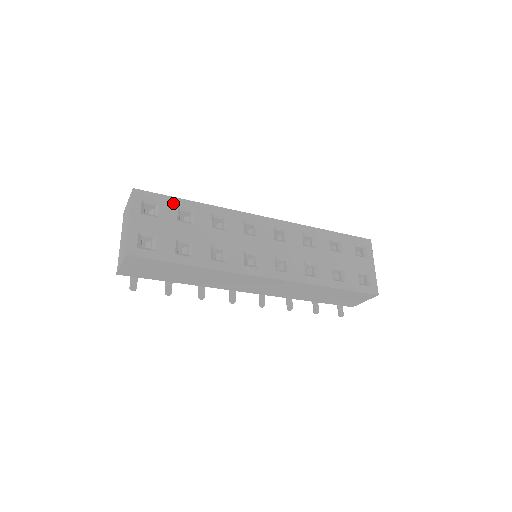
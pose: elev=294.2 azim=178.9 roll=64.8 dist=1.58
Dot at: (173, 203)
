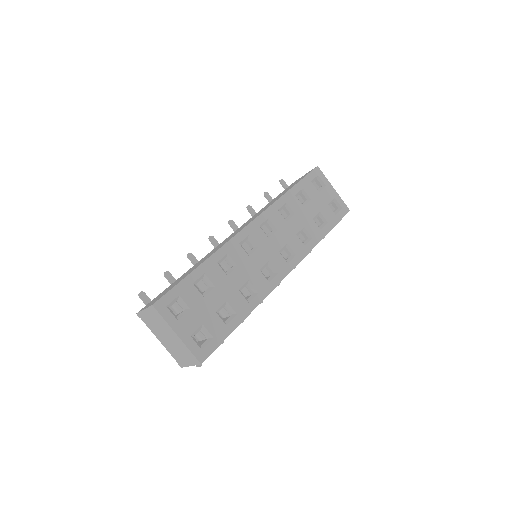
Dot at: (188, 285)
